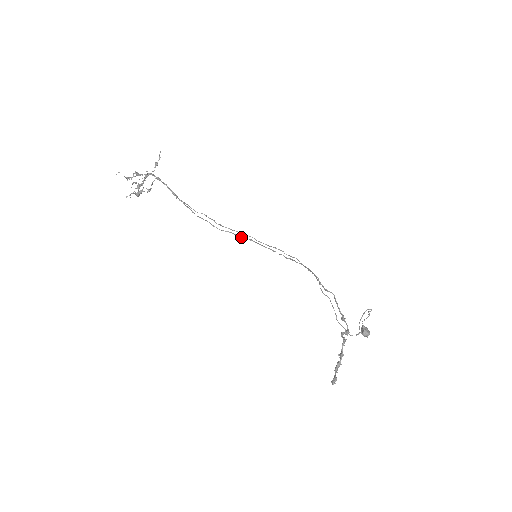
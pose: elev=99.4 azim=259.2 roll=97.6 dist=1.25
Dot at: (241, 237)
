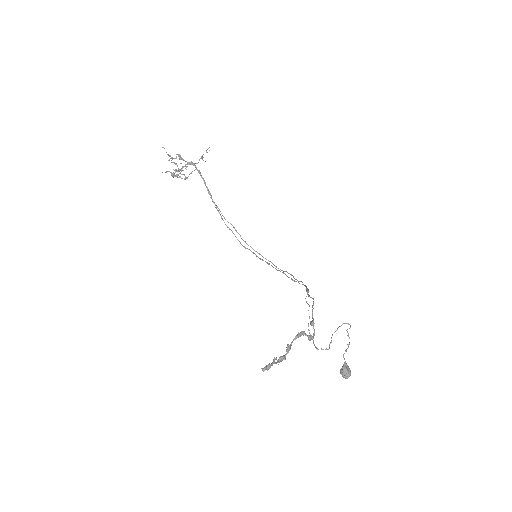
Dot at: (261, 259)
